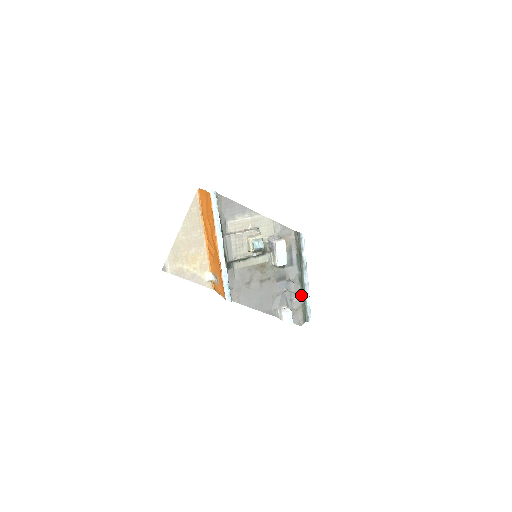
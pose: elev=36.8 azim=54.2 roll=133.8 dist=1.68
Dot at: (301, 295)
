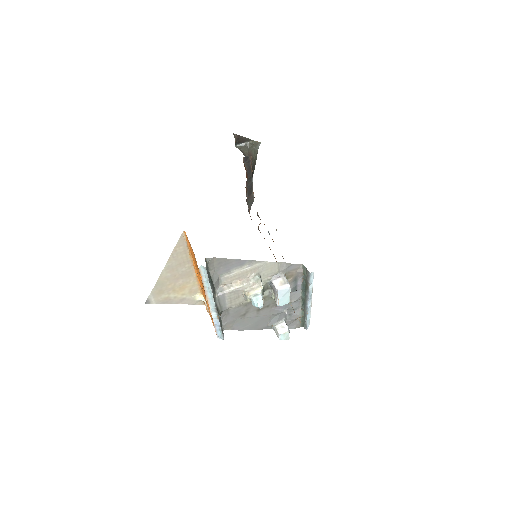
Dot at: (302, 309)
